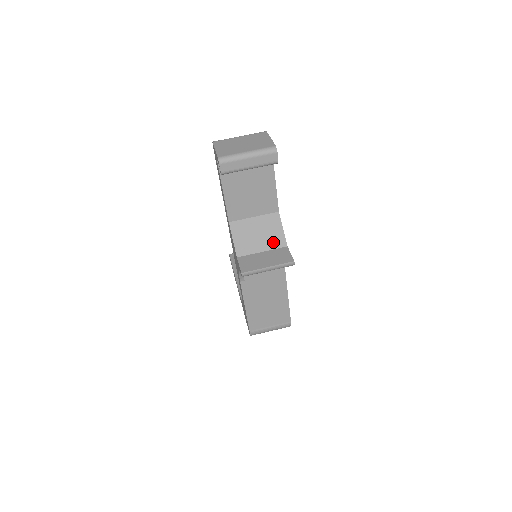
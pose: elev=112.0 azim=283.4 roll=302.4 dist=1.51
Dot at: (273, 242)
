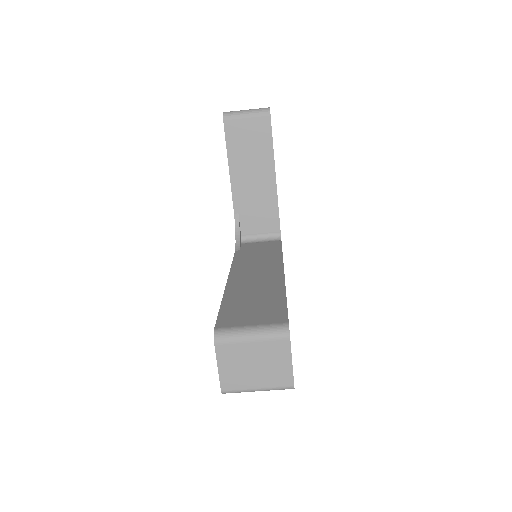
Dot at: occluded
